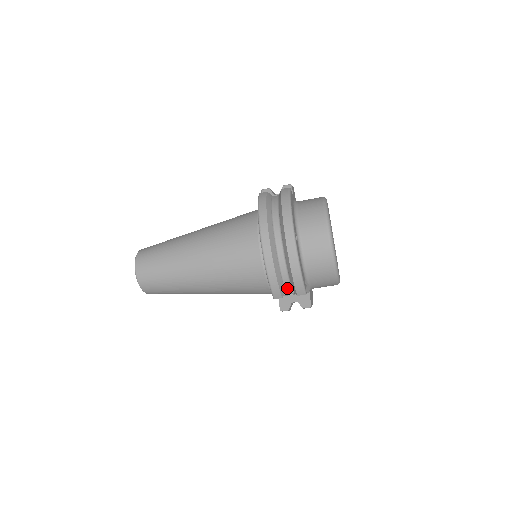
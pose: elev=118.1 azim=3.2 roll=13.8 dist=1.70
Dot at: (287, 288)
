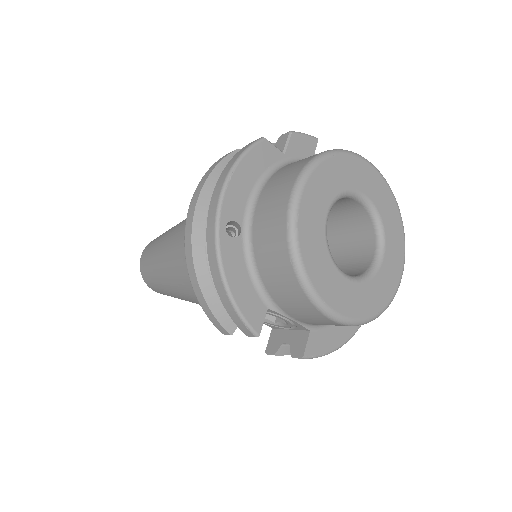
Dot at: occluded
